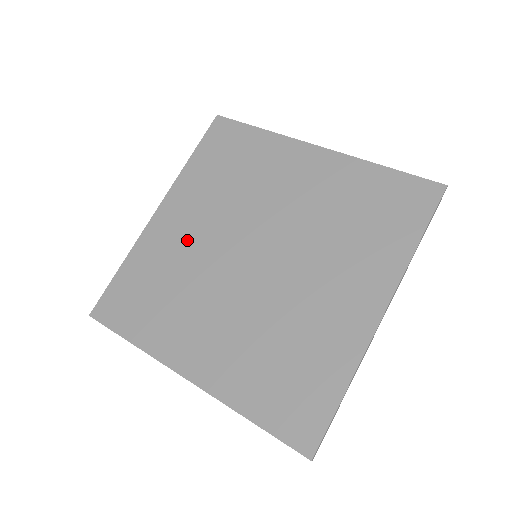
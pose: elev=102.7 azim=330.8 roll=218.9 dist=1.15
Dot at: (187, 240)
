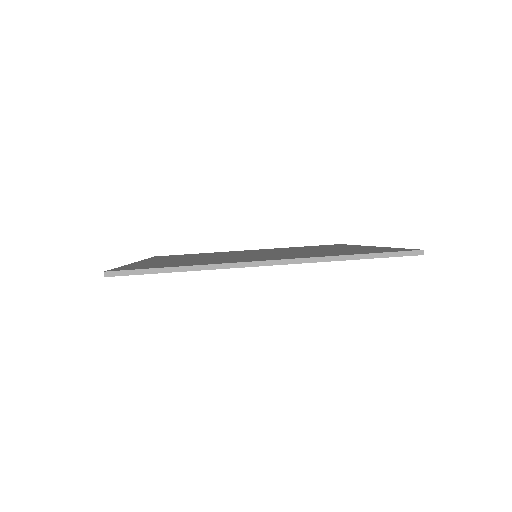
Dot at: (239, 252)
